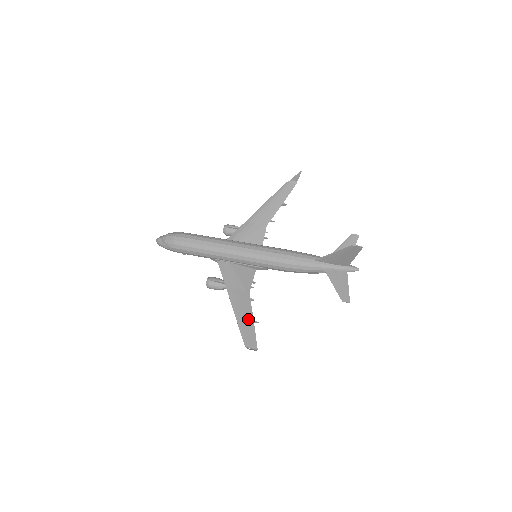
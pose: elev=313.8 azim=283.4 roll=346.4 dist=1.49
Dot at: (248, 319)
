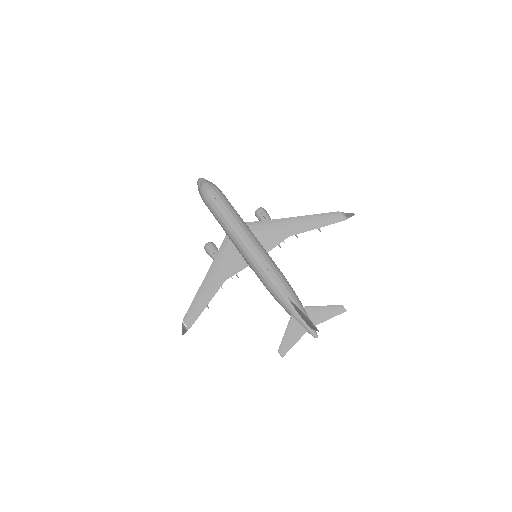
Dot at: (204, 301)
